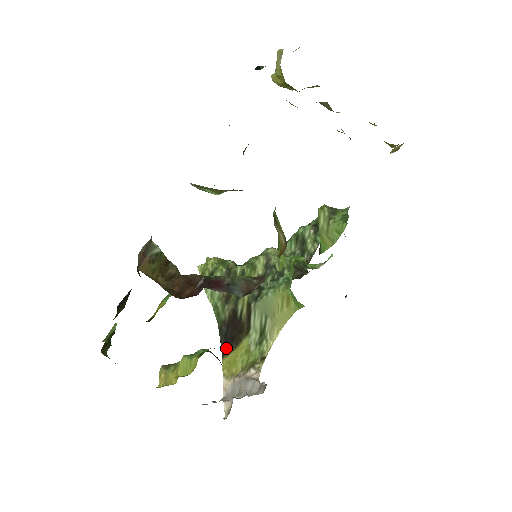
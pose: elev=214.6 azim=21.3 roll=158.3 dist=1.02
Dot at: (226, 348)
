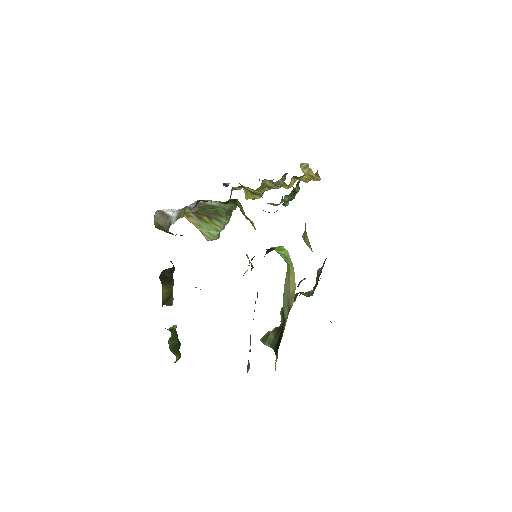
Dot at: (277, 350)
